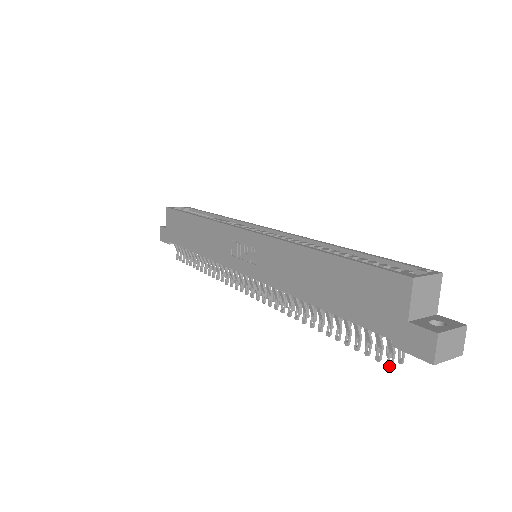
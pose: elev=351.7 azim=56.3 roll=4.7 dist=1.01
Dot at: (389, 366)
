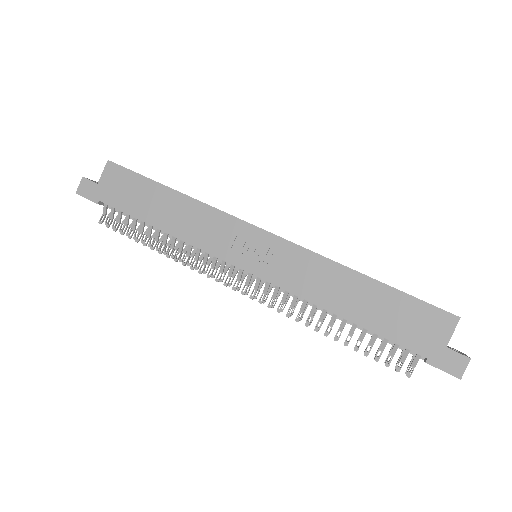
Dot at: (409, 376)
